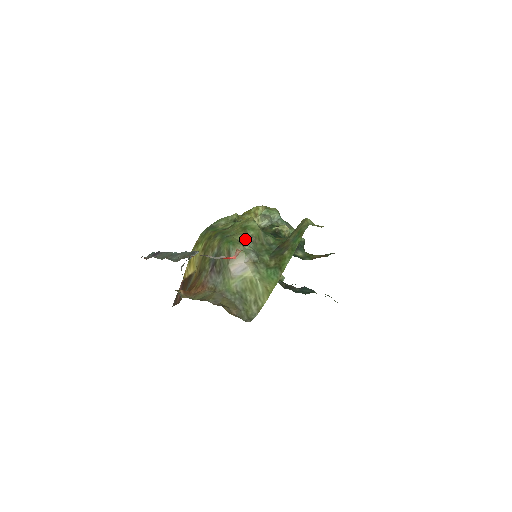
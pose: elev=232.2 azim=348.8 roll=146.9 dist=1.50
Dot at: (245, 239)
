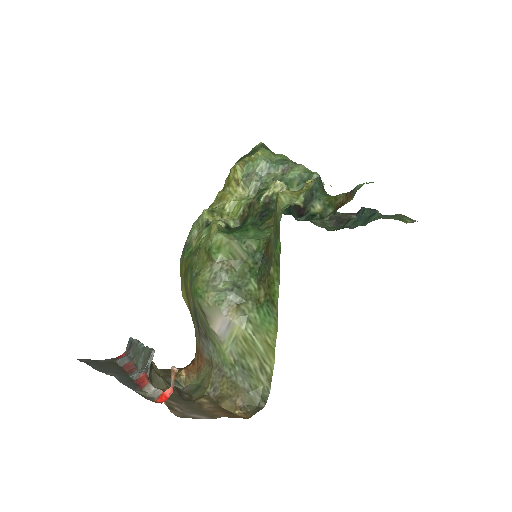
Dot at: (214, 274)
